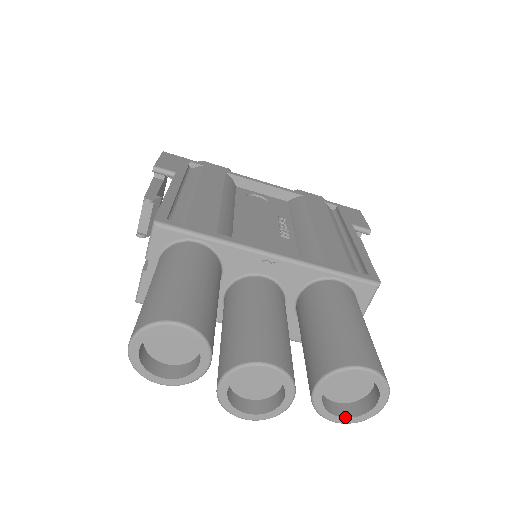
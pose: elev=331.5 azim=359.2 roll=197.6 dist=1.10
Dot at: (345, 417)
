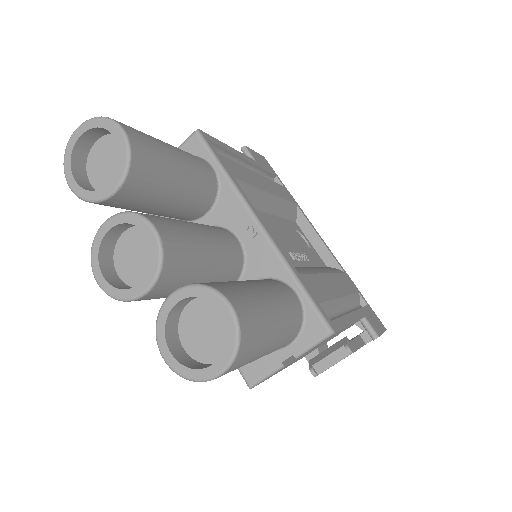
Dot at: (174, 357)
